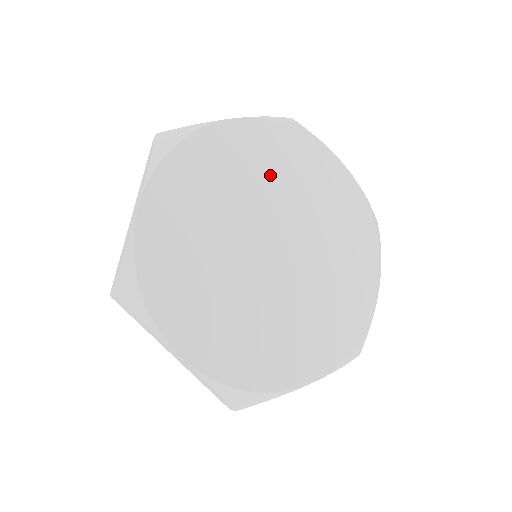
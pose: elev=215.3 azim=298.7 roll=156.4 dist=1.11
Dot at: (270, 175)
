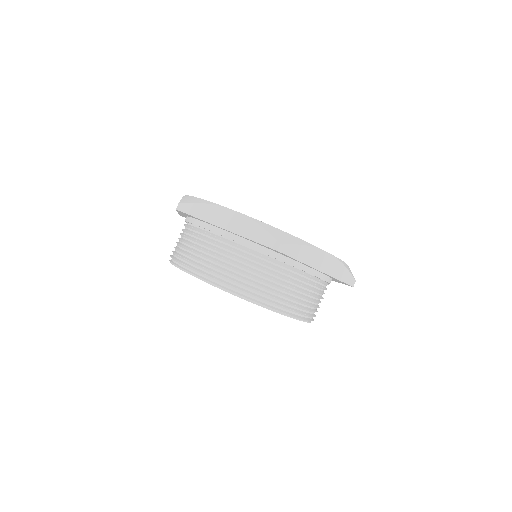
Dot at: occluded
